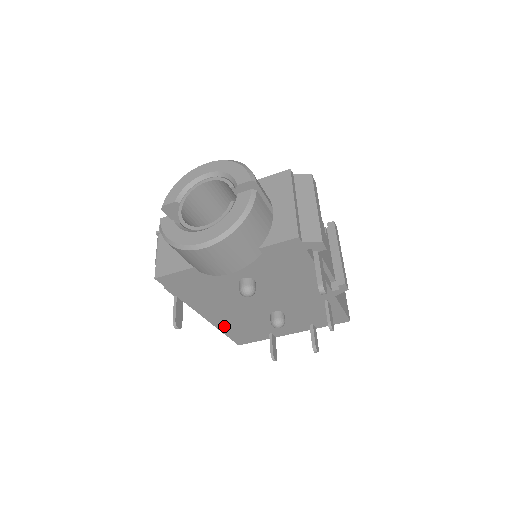
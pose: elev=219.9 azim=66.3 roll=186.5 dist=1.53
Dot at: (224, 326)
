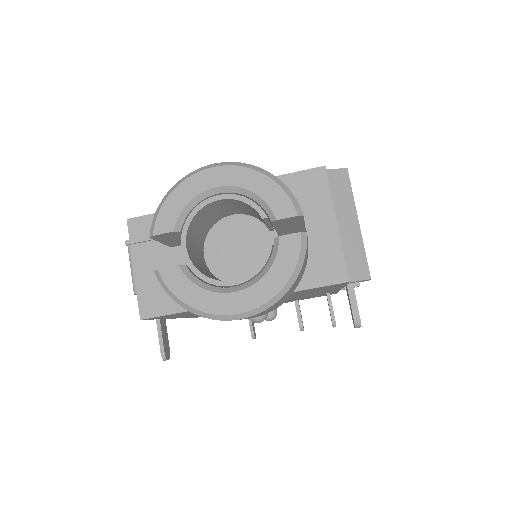
Dot at: occluded
